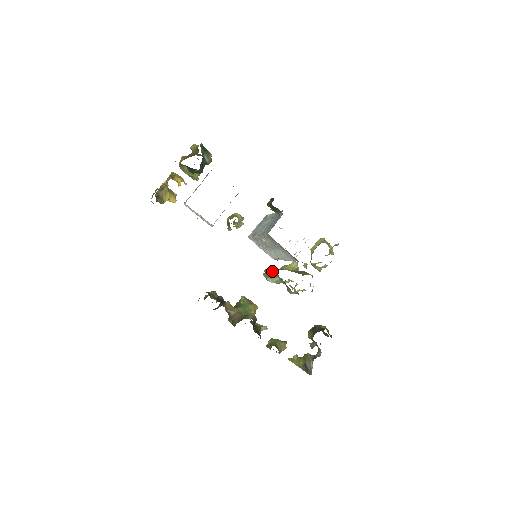
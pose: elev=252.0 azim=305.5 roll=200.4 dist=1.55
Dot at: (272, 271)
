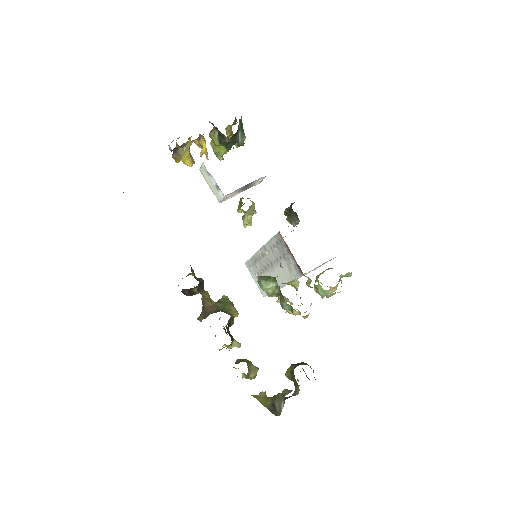
Dot at: (269, 276)
